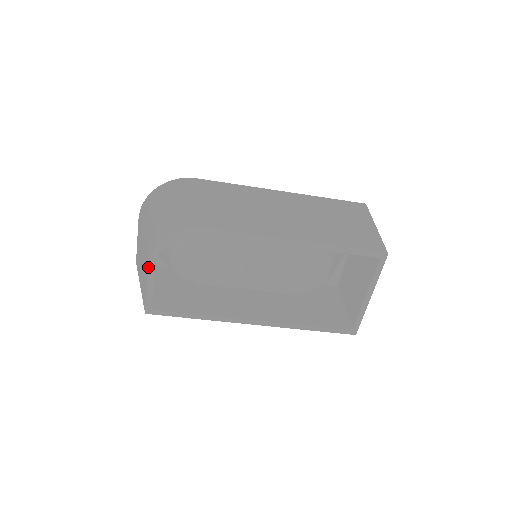
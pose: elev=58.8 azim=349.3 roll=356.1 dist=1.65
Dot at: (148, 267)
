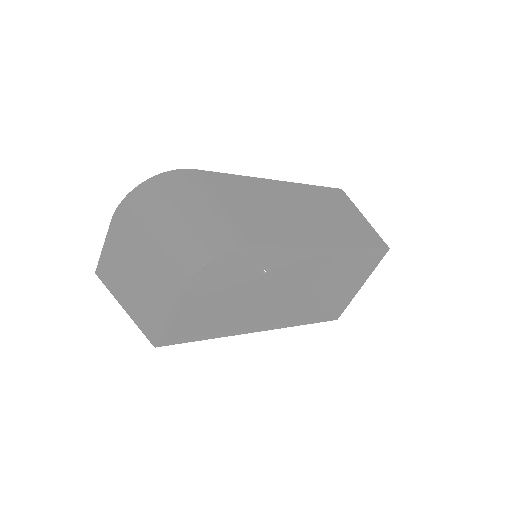
Dot at: (176, 297)
